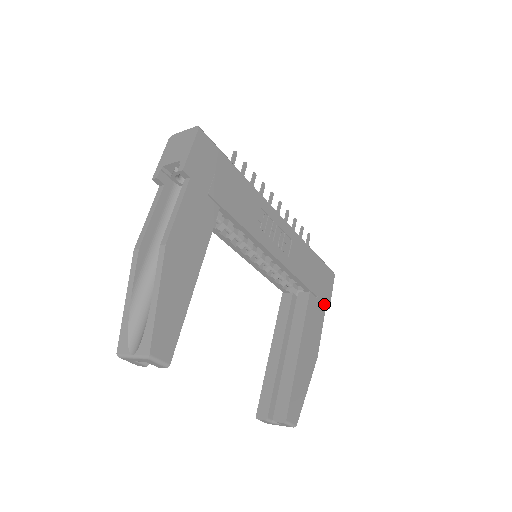
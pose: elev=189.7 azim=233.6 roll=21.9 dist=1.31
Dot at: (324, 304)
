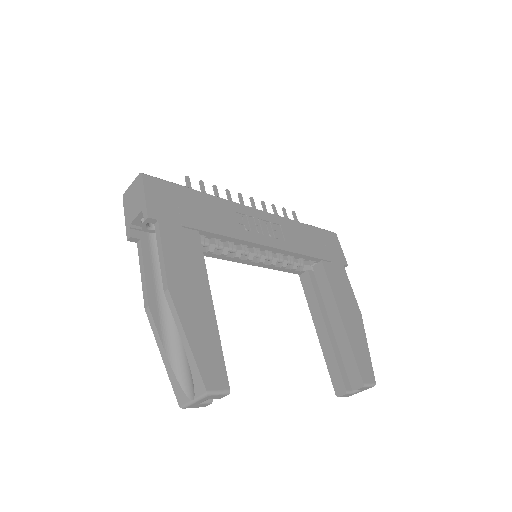
Dot at: (341, 264)
